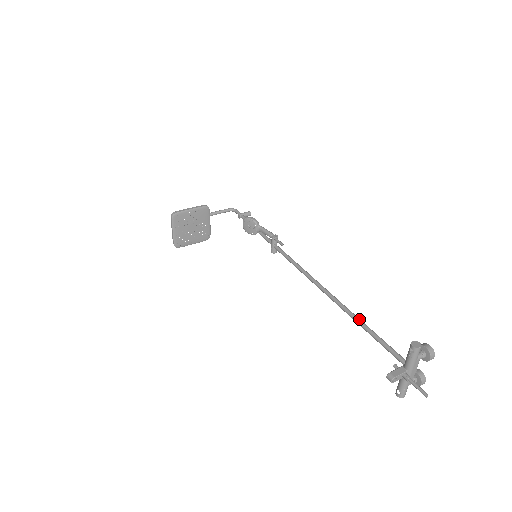
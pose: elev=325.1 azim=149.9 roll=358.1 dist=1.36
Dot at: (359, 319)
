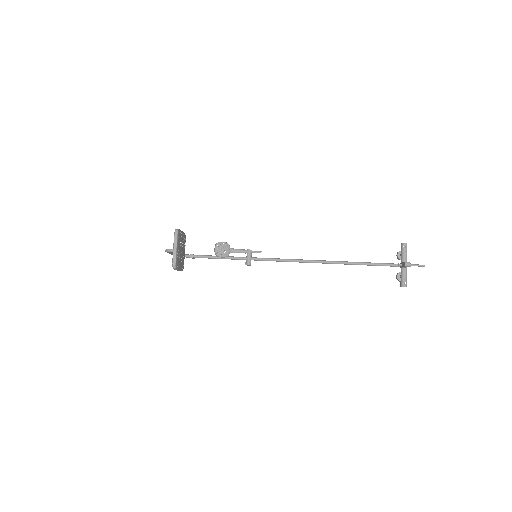
Dot at: (355, 262)
